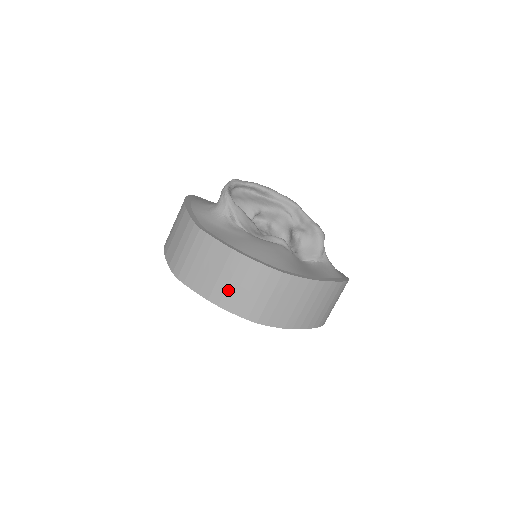
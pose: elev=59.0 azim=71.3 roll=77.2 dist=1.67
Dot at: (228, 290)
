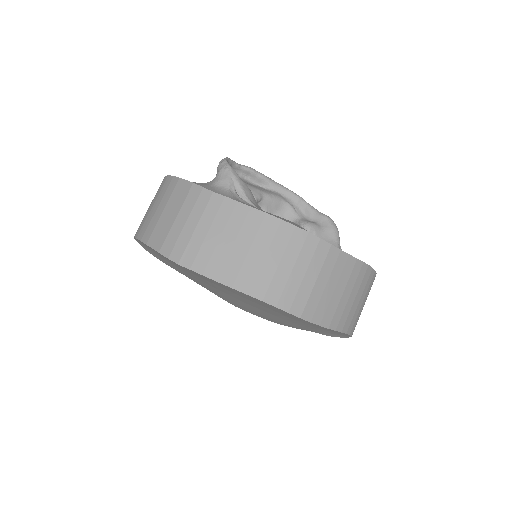
Dot at: (262, 270)
